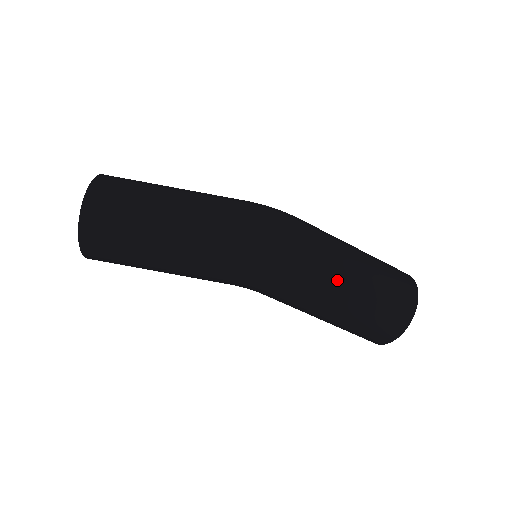
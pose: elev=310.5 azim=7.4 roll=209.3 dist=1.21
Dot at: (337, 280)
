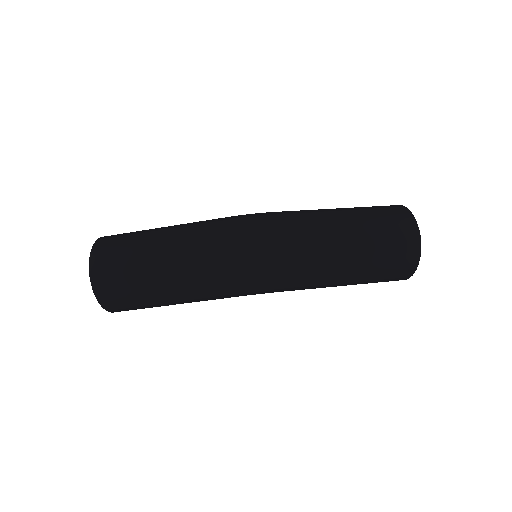
Dot at: (333, 269)
